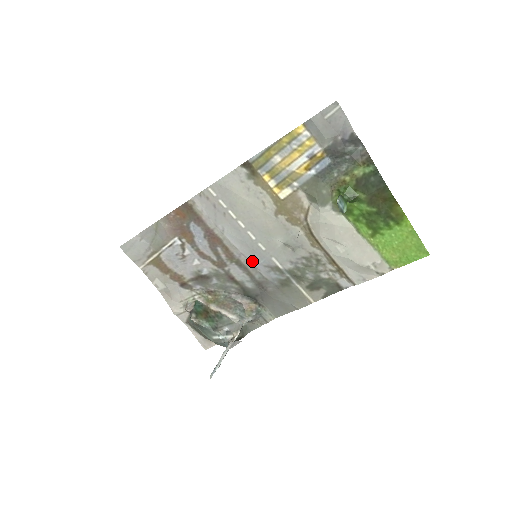
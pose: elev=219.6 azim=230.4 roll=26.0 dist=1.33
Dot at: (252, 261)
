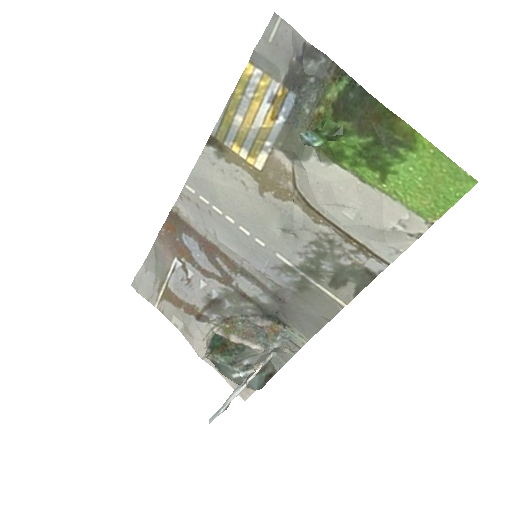
Dot at: (257, 266)
